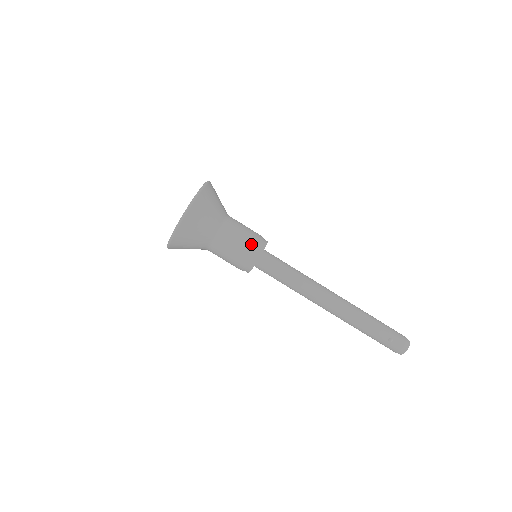
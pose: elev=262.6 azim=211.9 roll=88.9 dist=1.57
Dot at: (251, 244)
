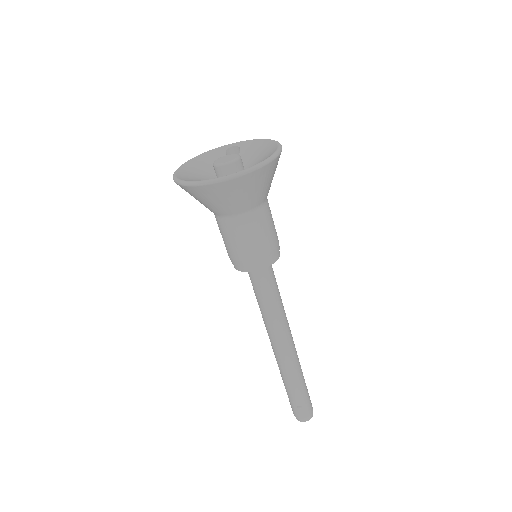
Dot at: (262, 252)
